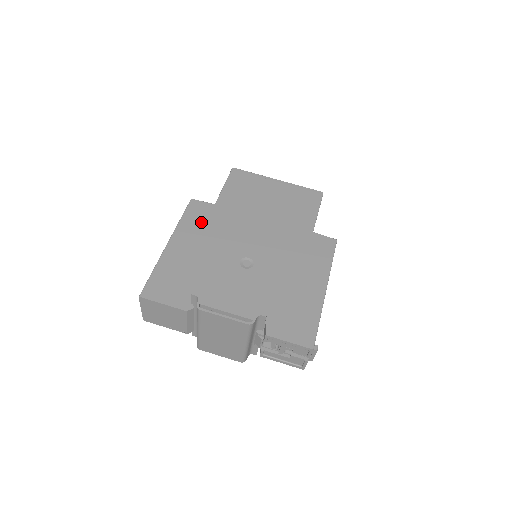
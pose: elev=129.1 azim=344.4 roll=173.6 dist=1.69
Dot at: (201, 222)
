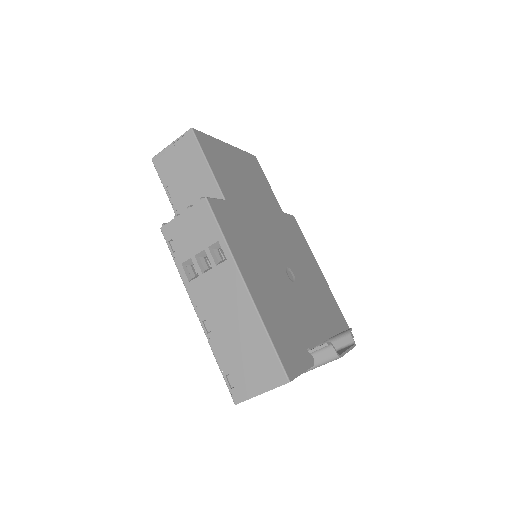
Dot at: (239, 235)
